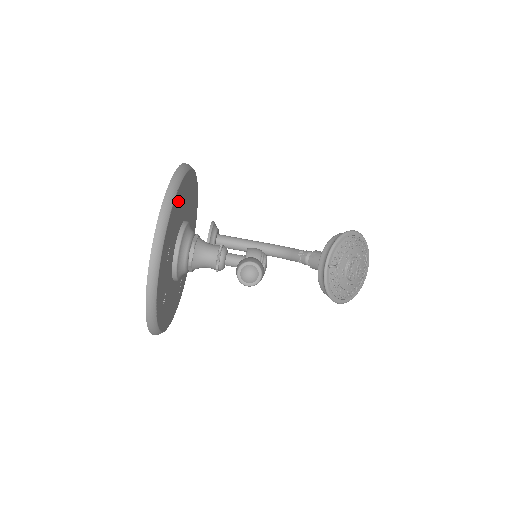
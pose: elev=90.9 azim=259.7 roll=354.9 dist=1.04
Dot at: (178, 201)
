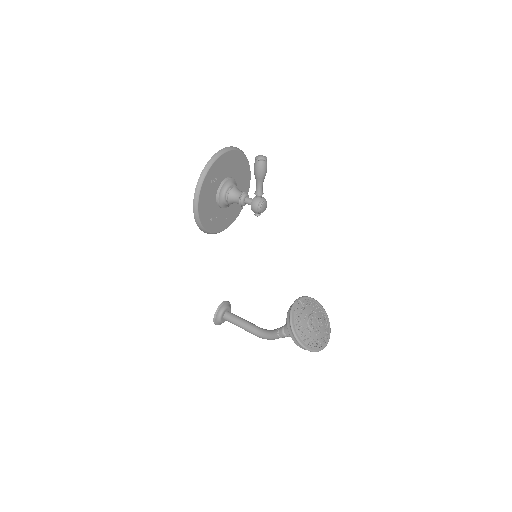
Dot at: (241, 161)
